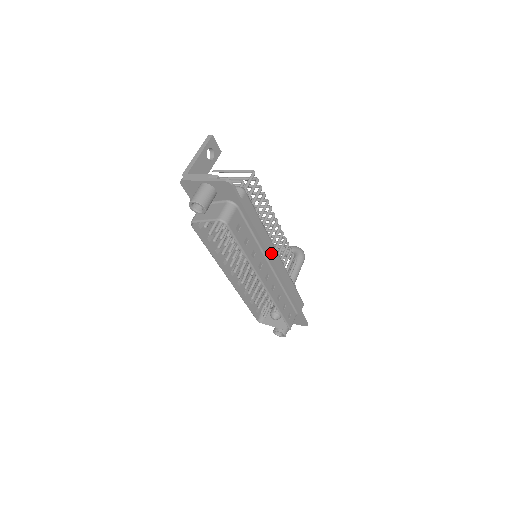
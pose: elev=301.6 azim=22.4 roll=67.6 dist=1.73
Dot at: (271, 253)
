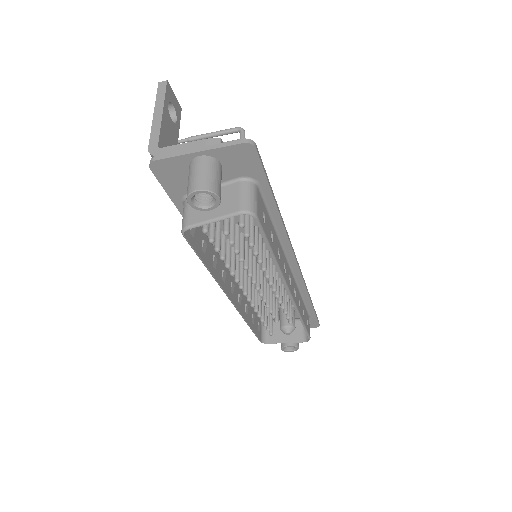
Dot at: occluded
